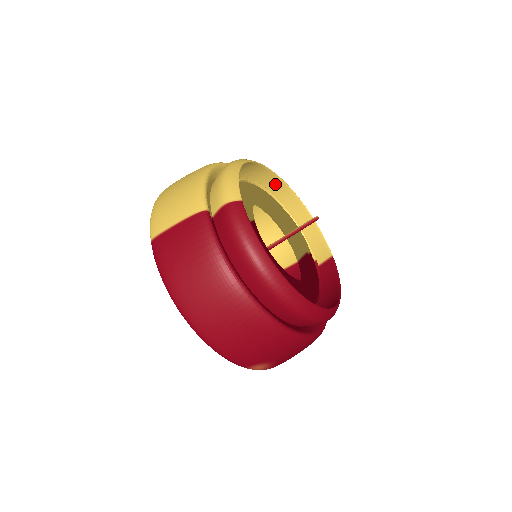
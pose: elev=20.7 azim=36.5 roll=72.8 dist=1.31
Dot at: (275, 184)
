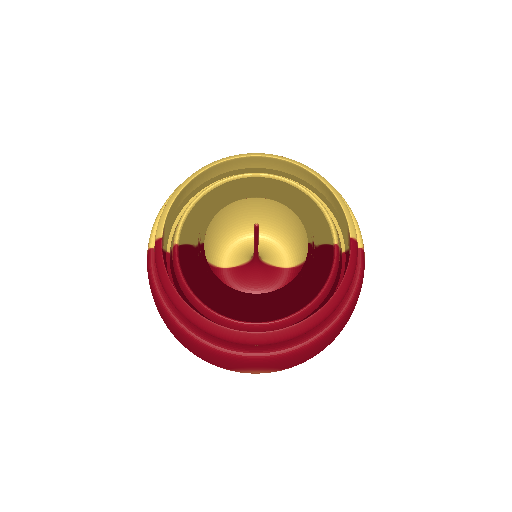
Dot at: (276, 162)
